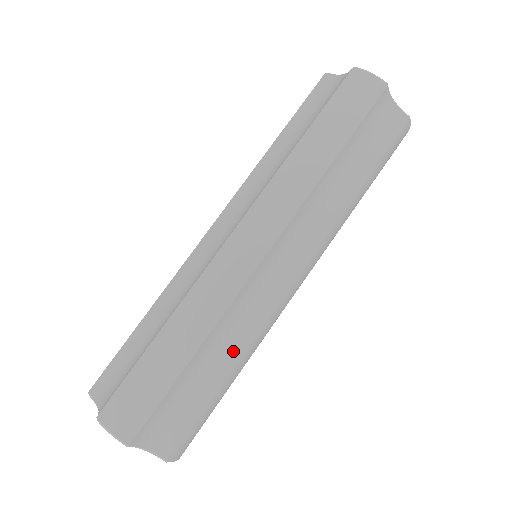
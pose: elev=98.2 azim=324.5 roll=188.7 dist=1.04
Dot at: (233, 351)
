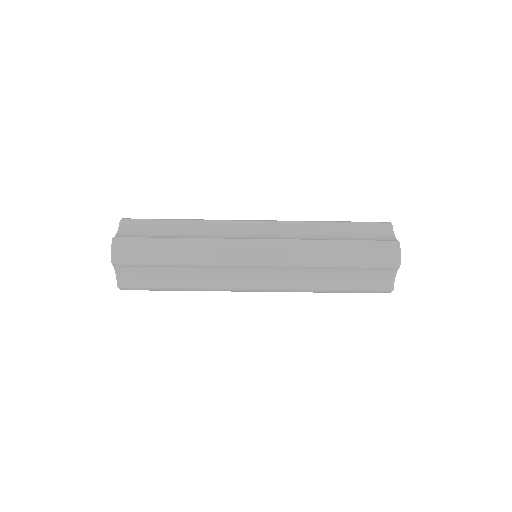
Dot at: occluded
